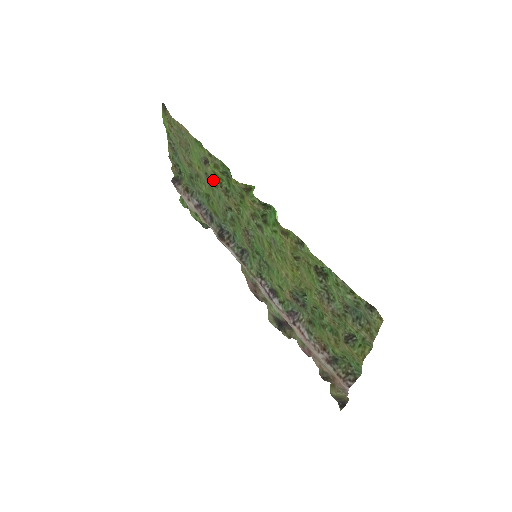
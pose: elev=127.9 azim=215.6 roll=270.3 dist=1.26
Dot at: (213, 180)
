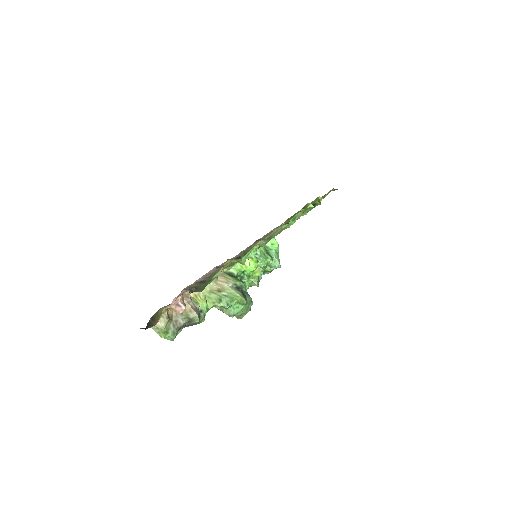
Dot at: occluded
